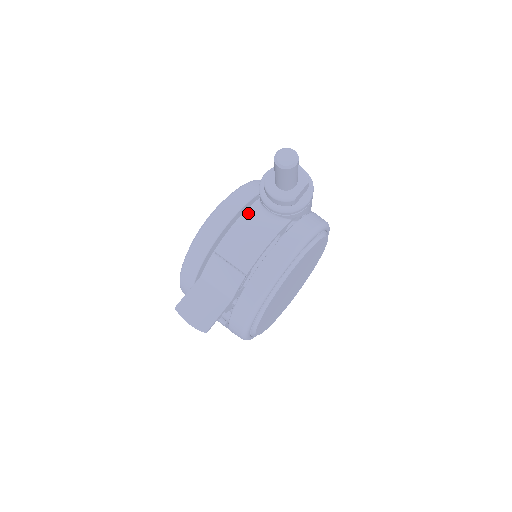
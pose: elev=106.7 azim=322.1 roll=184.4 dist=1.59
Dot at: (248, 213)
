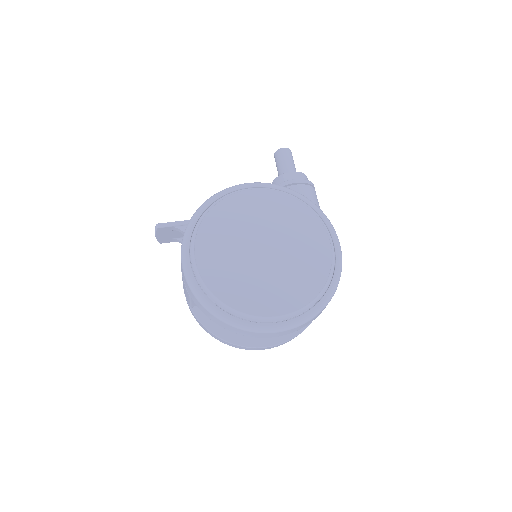
Dot at: occluded
